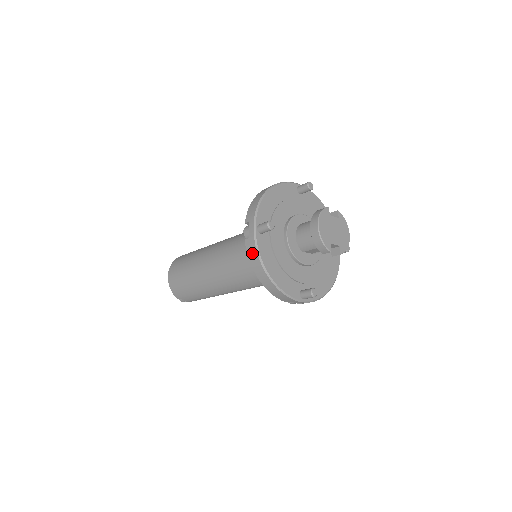
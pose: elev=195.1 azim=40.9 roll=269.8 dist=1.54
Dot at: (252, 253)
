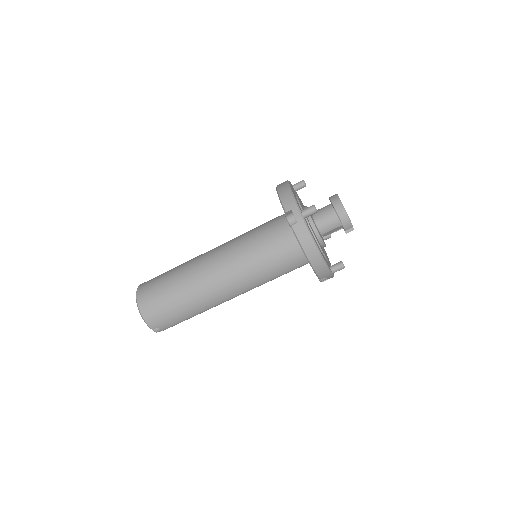
Dot at: (303, 235)
